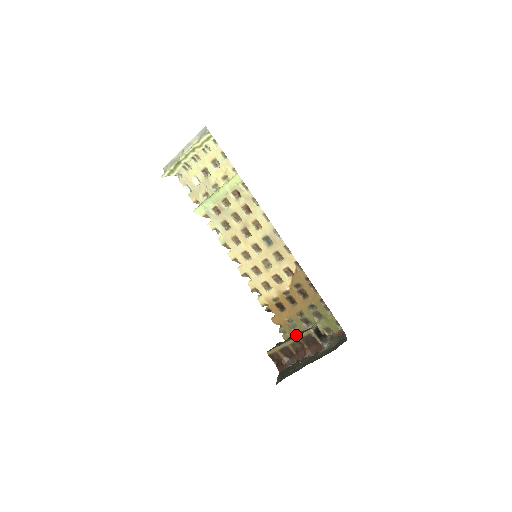
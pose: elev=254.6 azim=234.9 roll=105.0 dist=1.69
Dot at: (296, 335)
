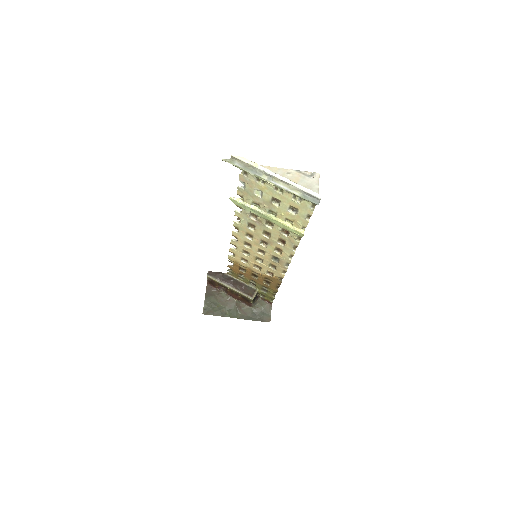
Dot at: (239, 288)
